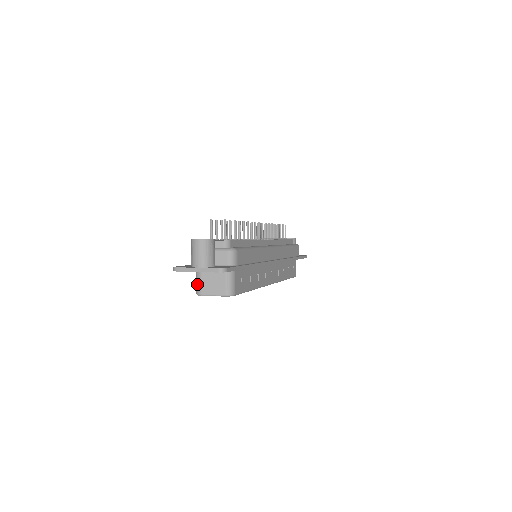
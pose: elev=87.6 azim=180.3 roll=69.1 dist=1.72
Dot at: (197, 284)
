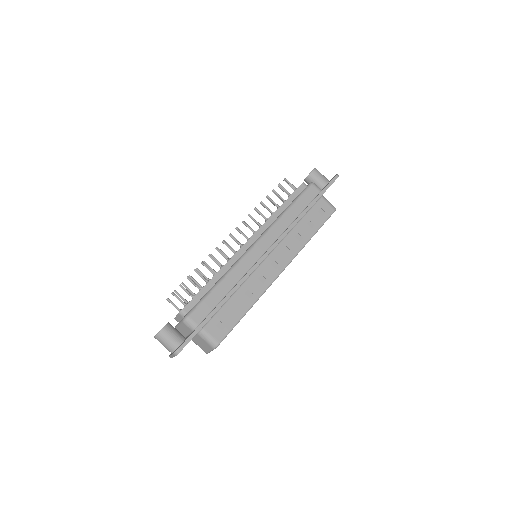
Dot at: occluded
